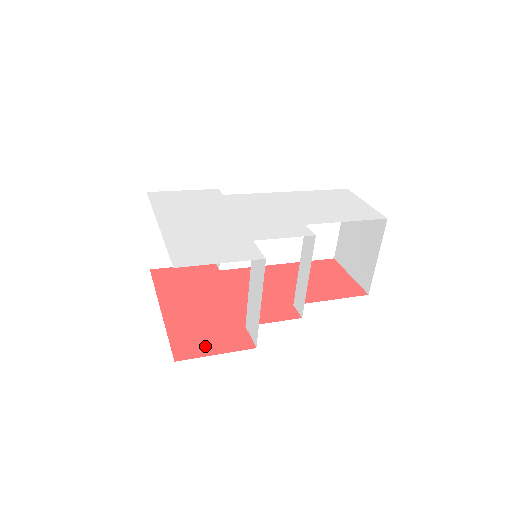
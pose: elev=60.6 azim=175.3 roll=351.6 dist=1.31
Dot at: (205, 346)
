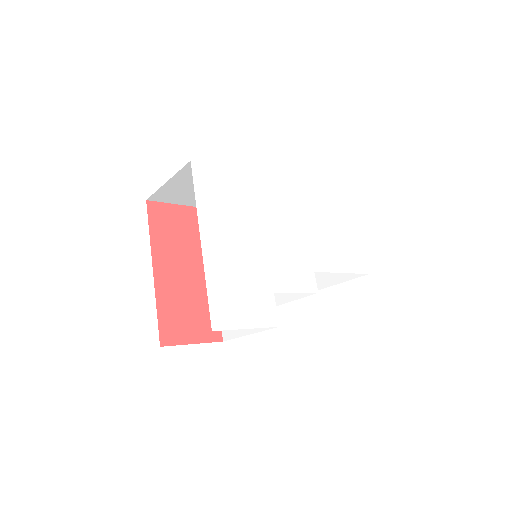
Dot at: (186, 332)
